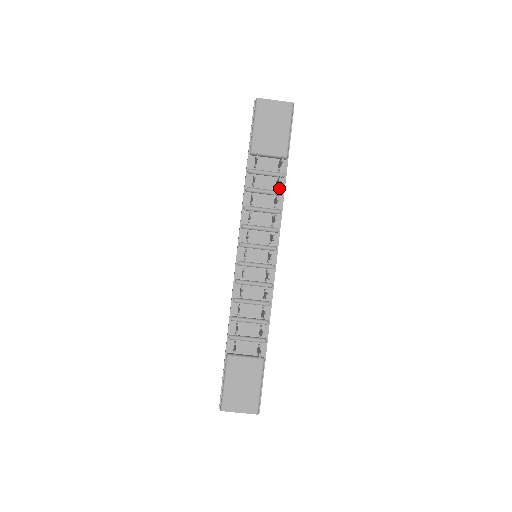
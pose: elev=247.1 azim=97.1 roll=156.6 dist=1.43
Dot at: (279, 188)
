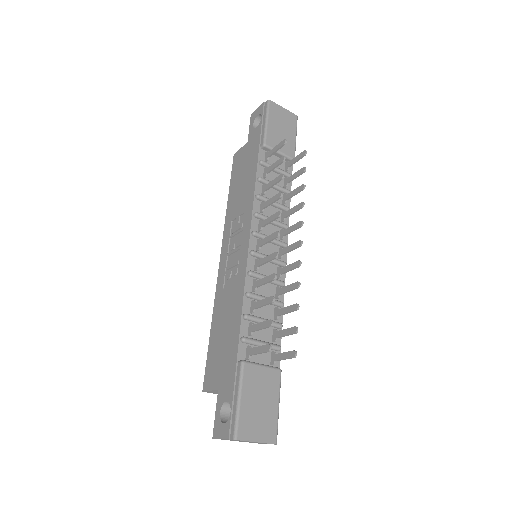
Dot at: (286, 187)
